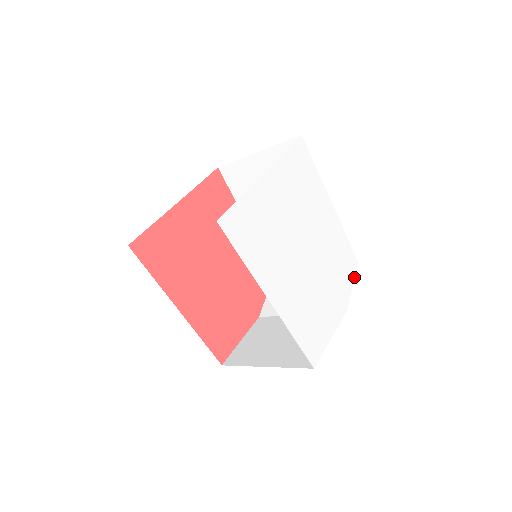
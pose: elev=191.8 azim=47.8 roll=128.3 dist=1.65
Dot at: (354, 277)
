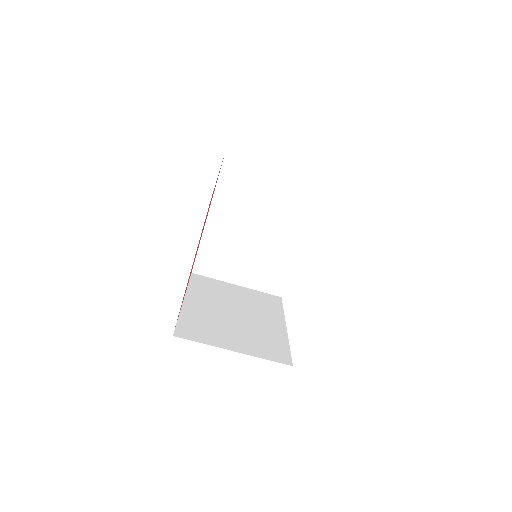
Dot at: occluded
